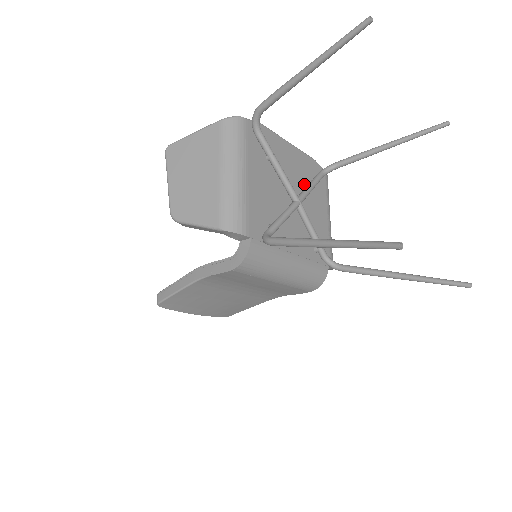
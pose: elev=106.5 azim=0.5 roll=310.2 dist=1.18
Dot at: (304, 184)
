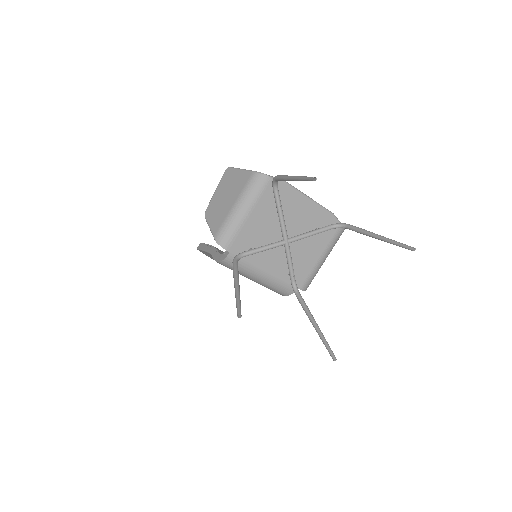
Dot at: (307, 229)
